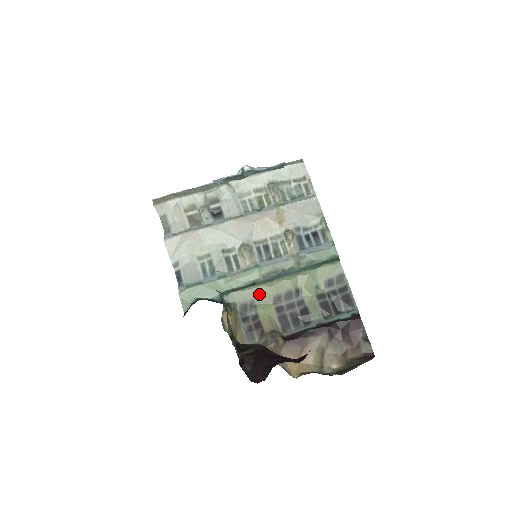
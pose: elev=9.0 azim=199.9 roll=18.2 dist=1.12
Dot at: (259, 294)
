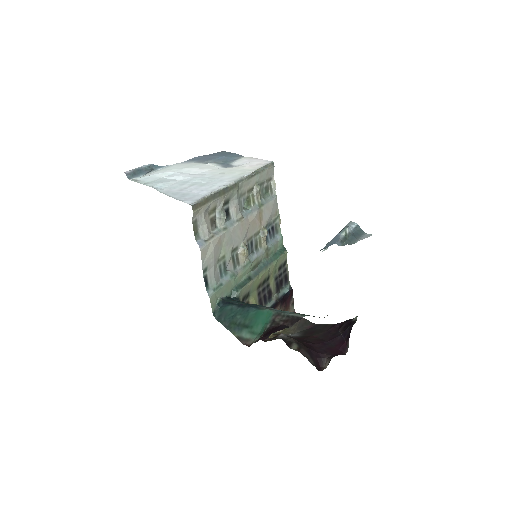
Dot at: (253, 286)
